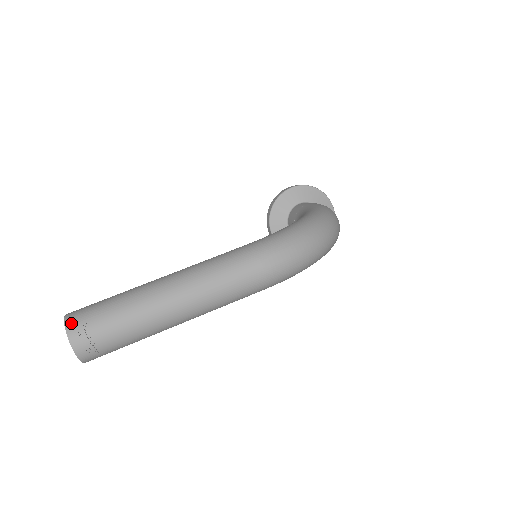
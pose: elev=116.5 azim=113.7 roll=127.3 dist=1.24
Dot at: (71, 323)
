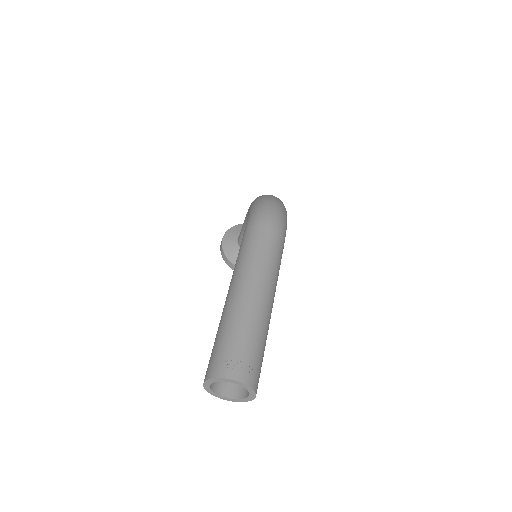
Dot at: (214, 372)
